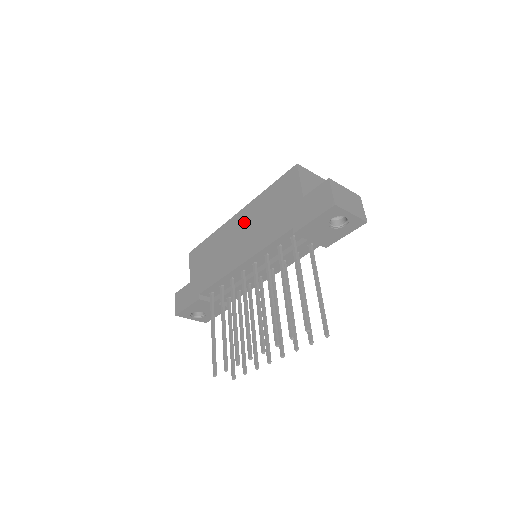
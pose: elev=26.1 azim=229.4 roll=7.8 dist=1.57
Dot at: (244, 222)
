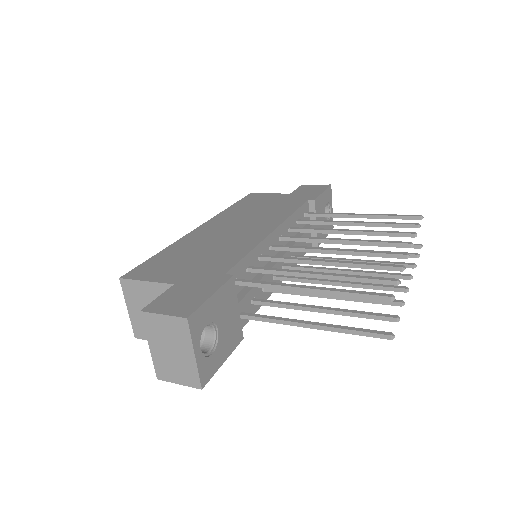
Dot at: (226, 222)
